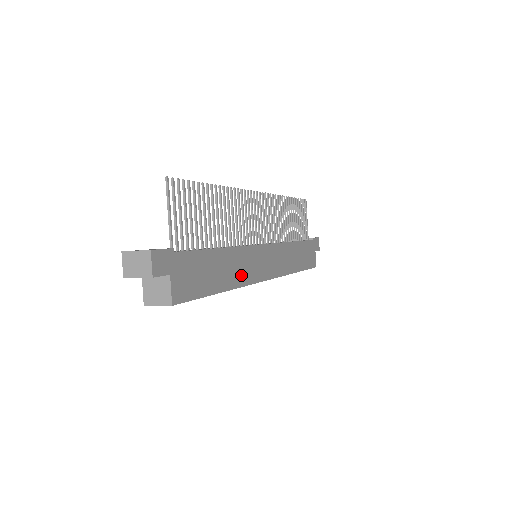
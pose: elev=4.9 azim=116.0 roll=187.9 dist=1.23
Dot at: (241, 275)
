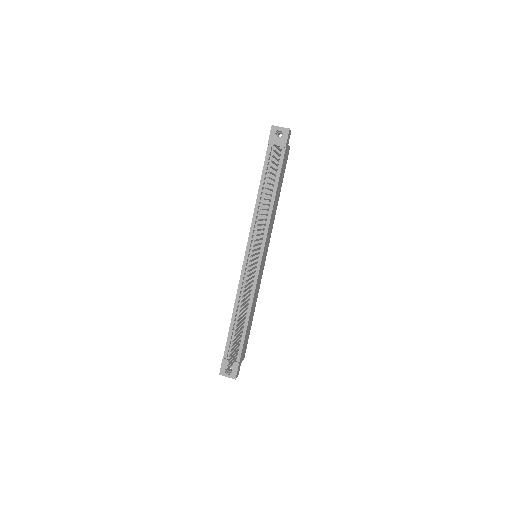
Dot at: (257, 293)
